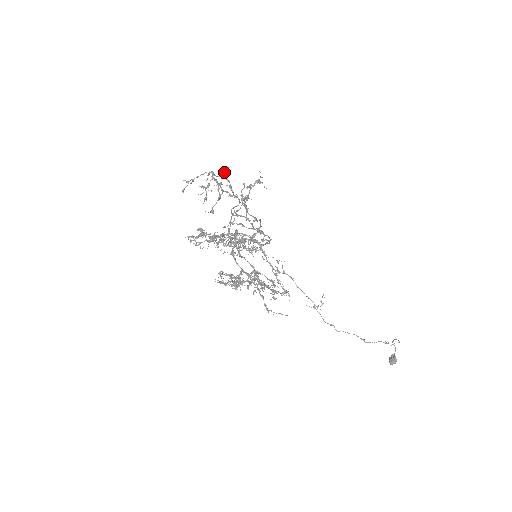
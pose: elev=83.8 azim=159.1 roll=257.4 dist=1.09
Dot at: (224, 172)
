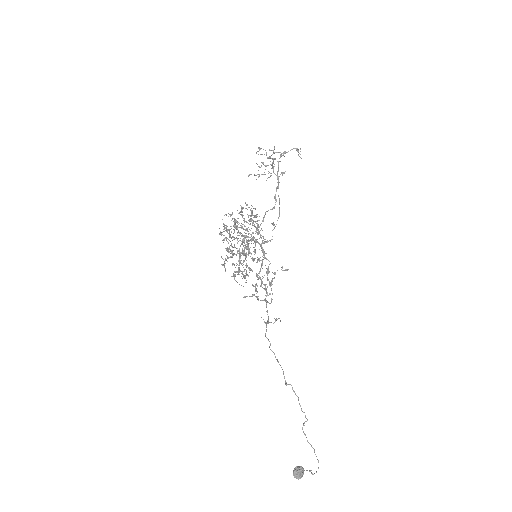
Dot at: (280, 174)
